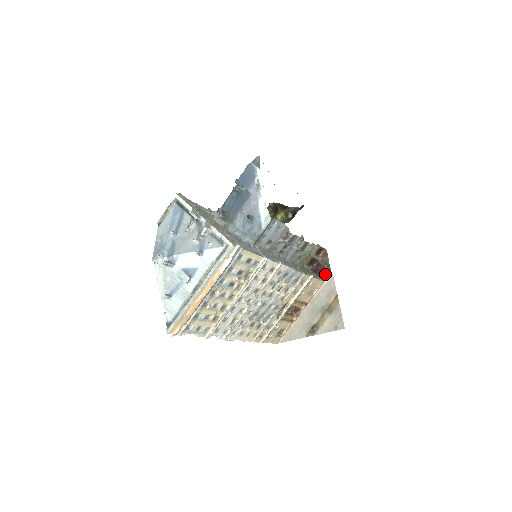
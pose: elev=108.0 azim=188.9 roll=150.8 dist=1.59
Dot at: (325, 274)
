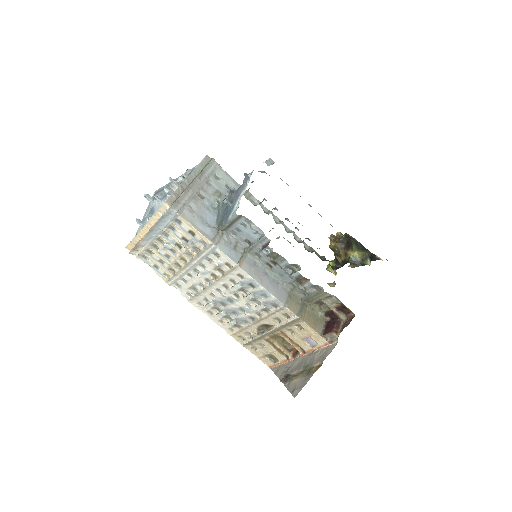
Dot at: (331, 335)
